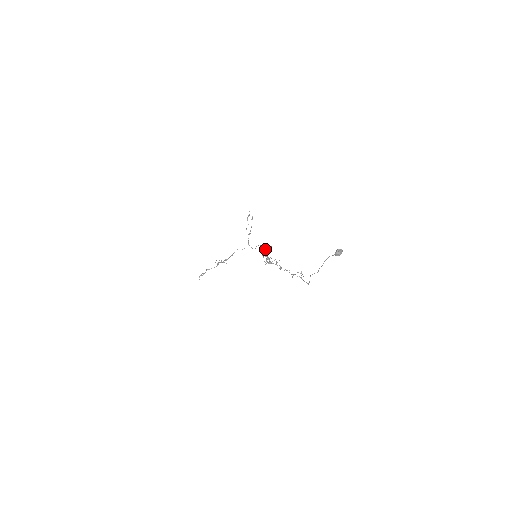
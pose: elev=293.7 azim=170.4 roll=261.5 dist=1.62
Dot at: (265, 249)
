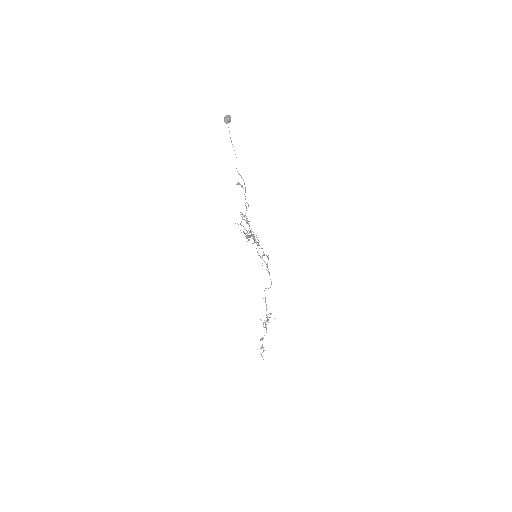
Dot at: (254, 239)
